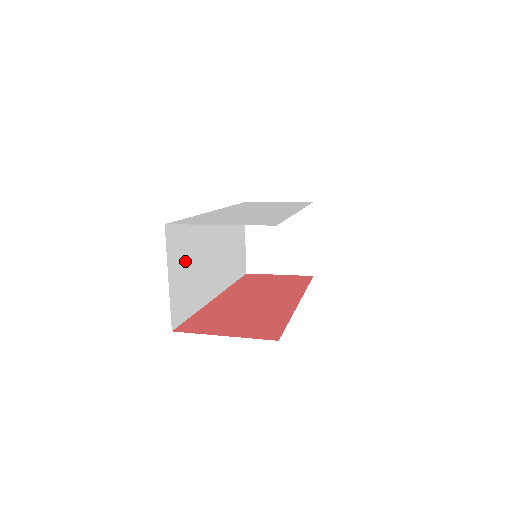
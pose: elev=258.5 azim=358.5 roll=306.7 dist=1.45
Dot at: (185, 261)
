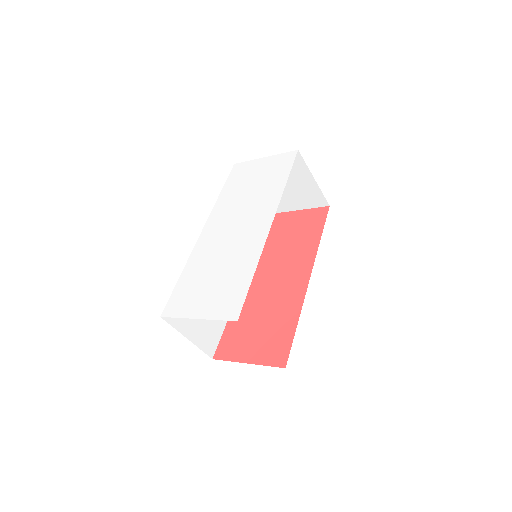
Dot at: occluded
